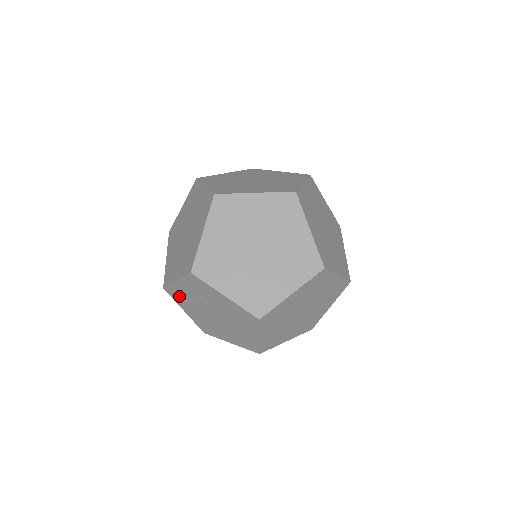
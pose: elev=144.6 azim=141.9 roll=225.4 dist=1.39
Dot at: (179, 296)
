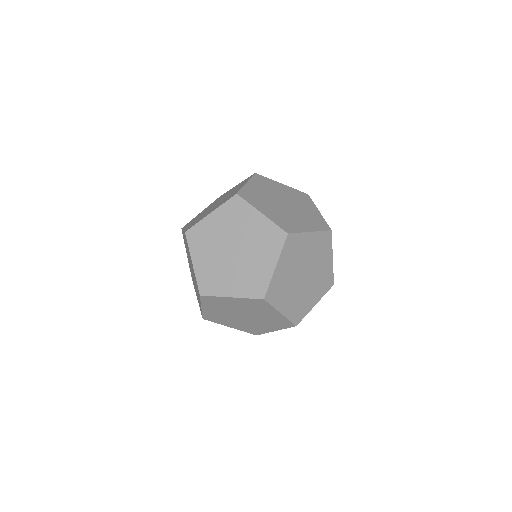
Dot at: occluded
